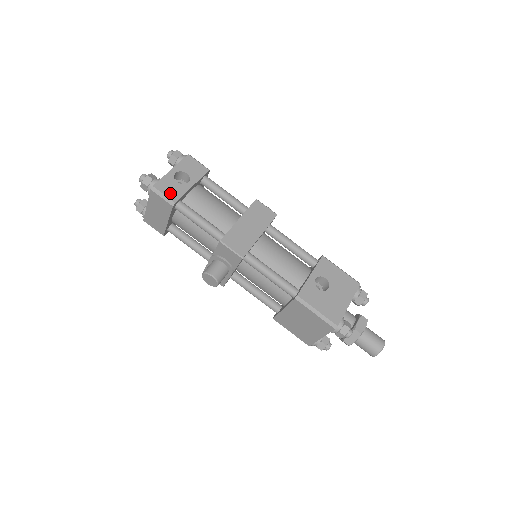
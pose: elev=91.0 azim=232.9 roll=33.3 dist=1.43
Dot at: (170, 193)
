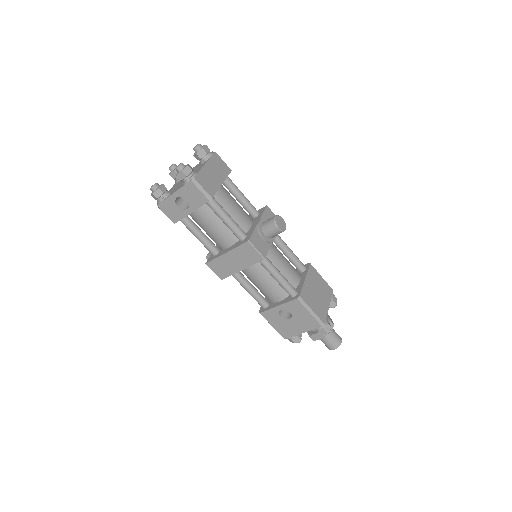
Dot at: (171, 215)
